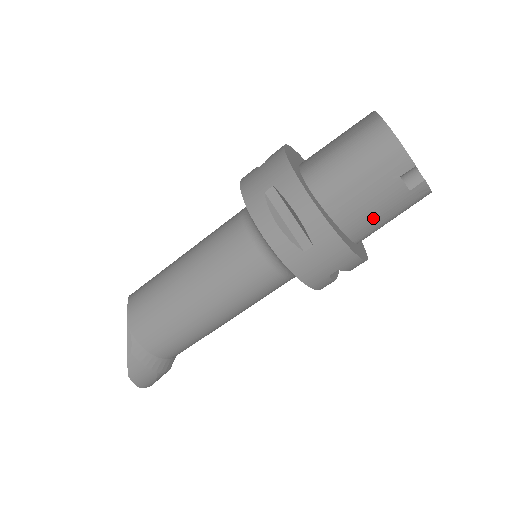
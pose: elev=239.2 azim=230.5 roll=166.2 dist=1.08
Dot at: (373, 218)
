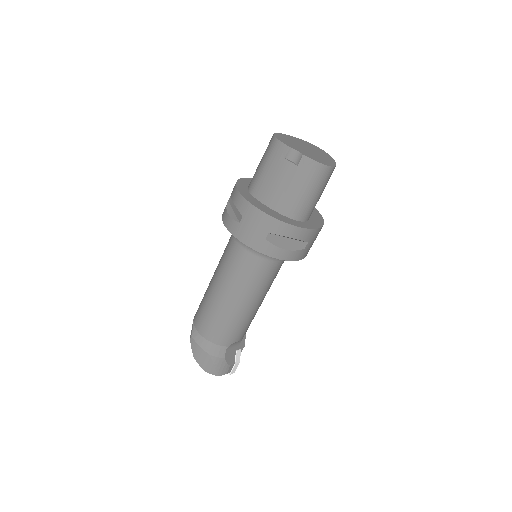
Dot at: (286, 193)
